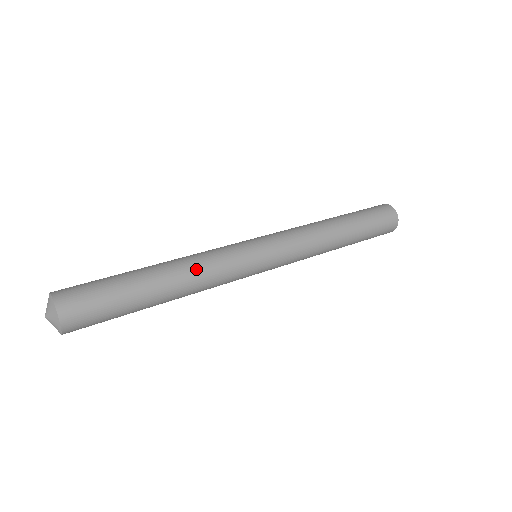
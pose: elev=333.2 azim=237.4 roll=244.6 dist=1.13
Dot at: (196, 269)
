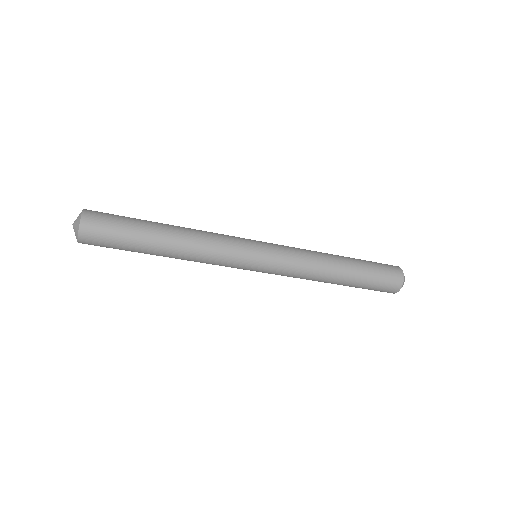
Dot at: (198, 230)
